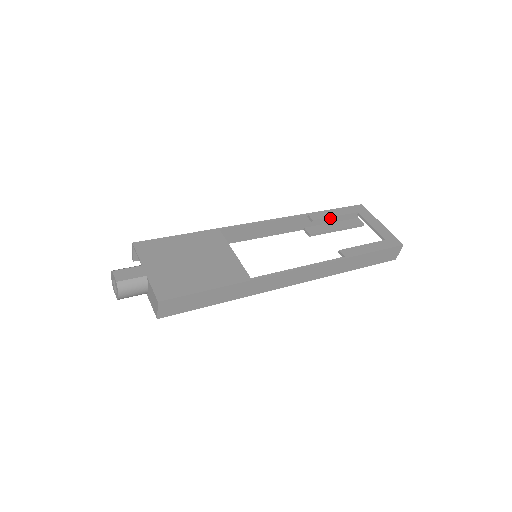
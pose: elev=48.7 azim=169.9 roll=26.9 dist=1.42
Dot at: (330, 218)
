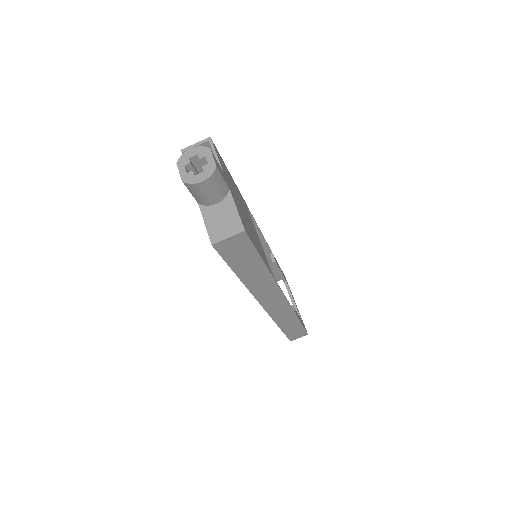
Dot at: (278, 270)
